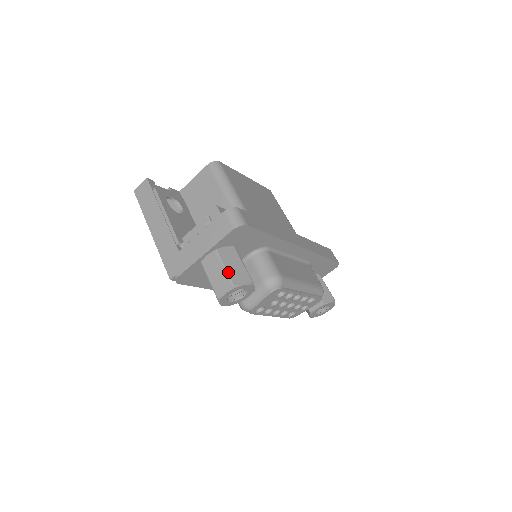
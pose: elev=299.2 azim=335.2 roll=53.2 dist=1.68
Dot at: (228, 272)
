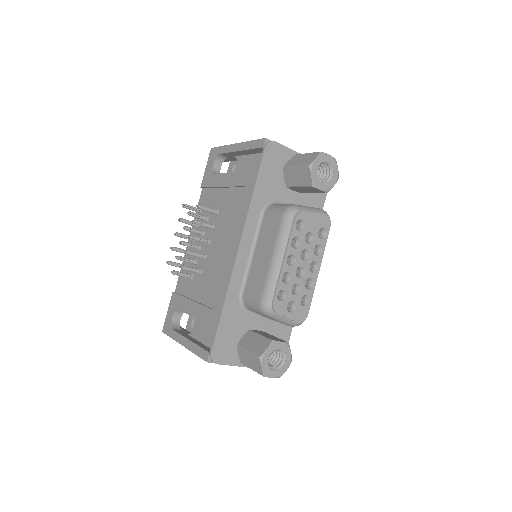
Dot at: occluded
